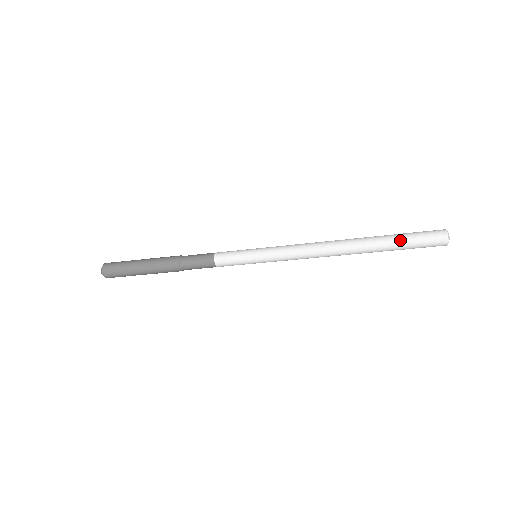
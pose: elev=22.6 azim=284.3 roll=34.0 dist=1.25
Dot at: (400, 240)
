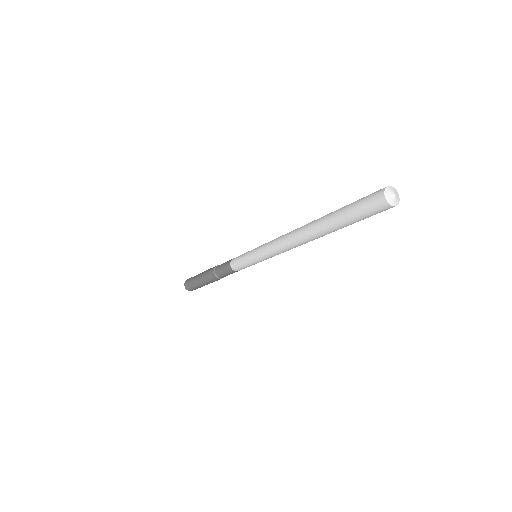
Dot at: (343, 213)
